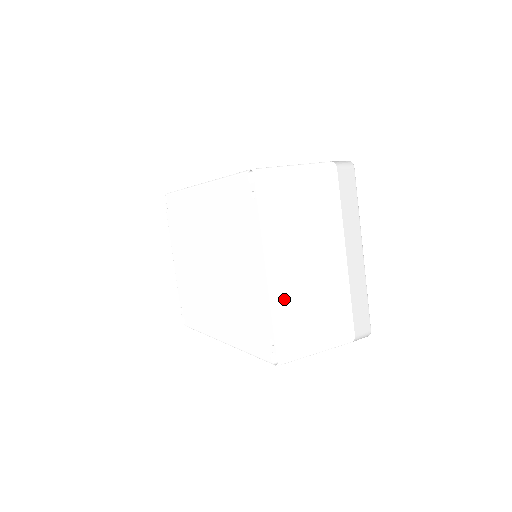
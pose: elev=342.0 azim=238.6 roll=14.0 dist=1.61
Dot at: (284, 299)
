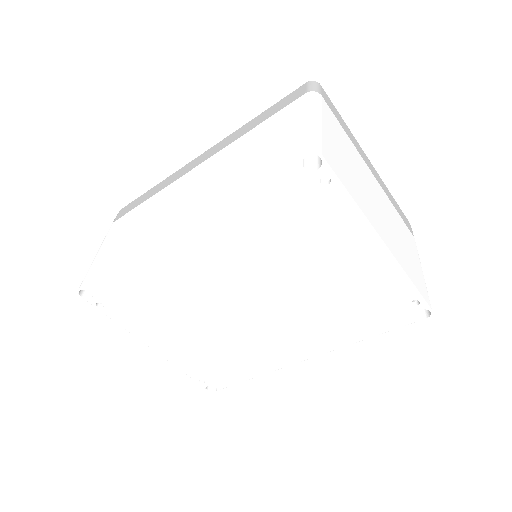
Dot at: (400, 257)
